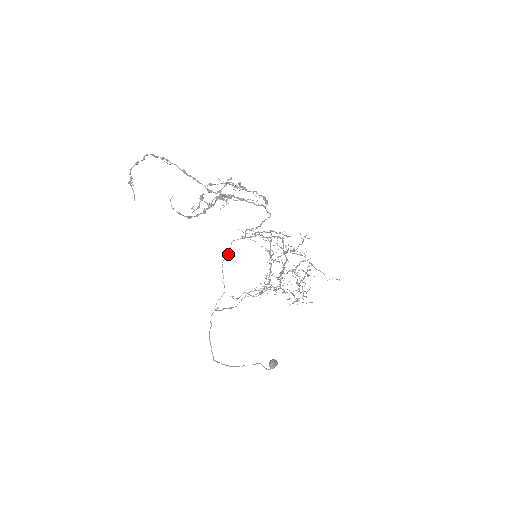
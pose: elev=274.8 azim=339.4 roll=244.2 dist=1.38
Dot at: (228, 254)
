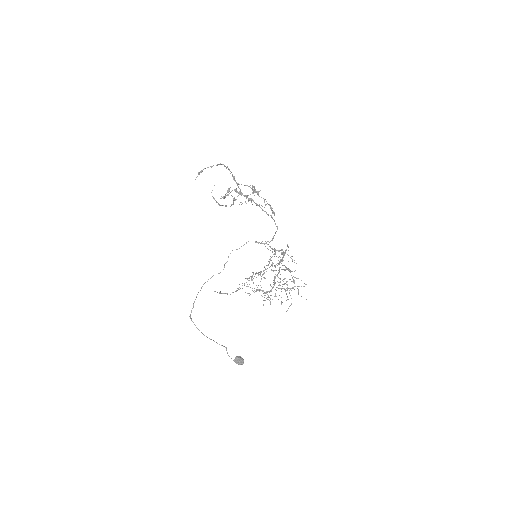
Dot at: (239, 248)
